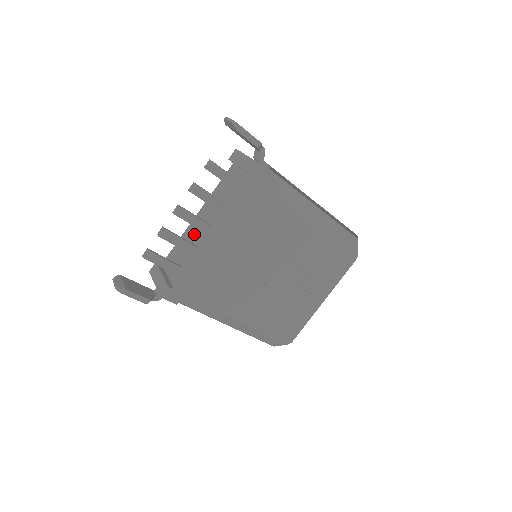
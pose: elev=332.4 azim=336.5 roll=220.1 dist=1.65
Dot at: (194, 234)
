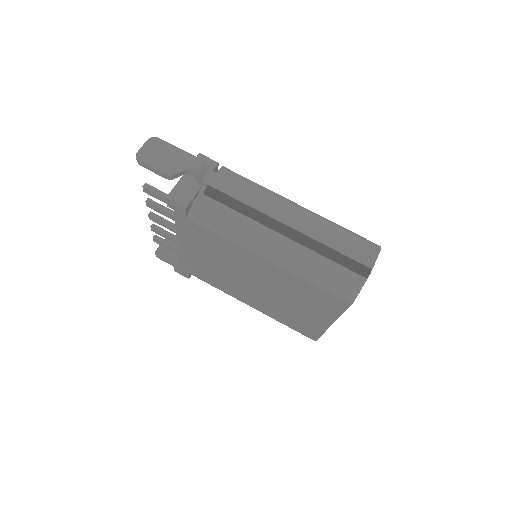
Dot at: occluded
